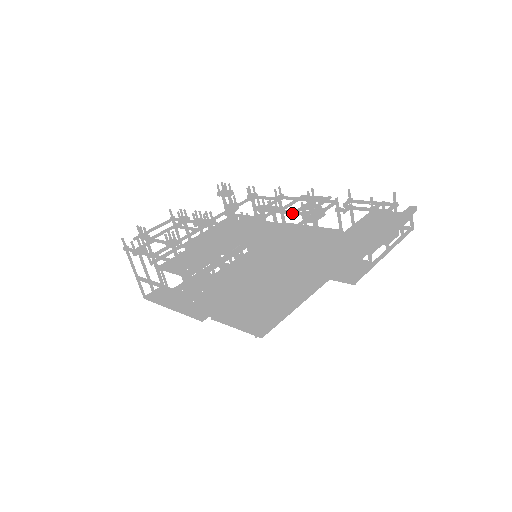
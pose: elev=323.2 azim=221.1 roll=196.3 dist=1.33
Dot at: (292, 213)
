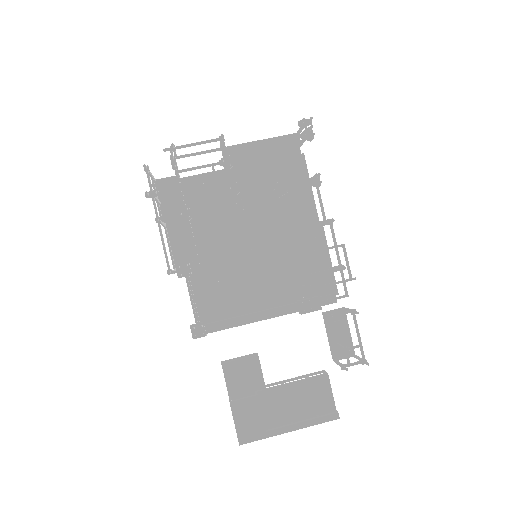
Dot at: (305, 273)
